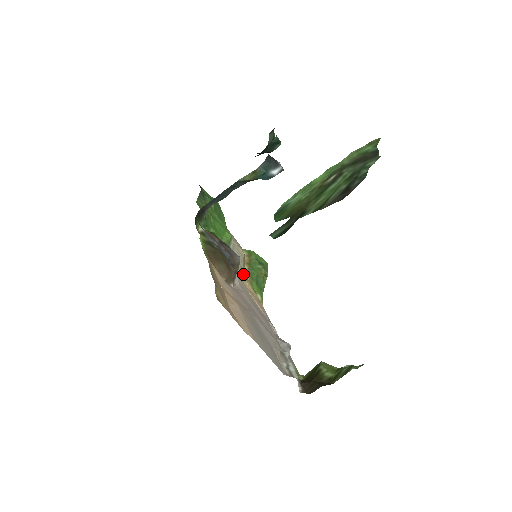
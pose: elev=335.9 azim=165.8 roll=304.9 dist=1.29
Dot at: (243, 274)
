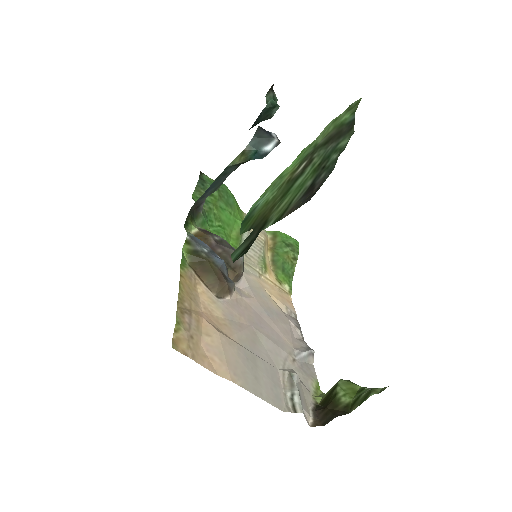
Dot at: (262, 266)
